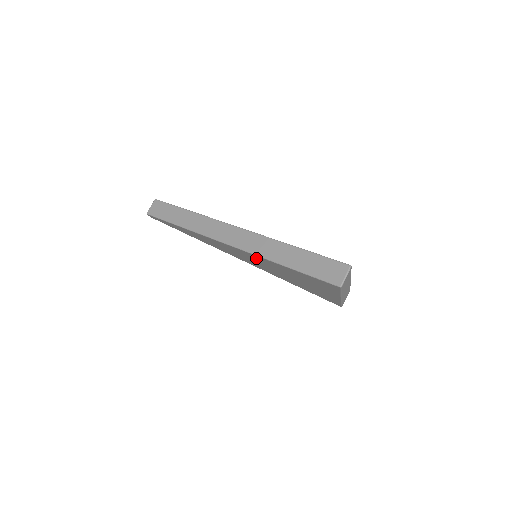
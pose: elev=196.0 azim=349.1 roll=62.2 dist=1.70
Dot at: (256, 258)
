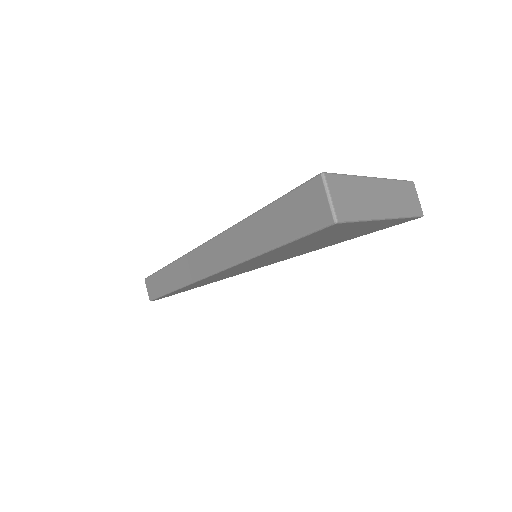
Dot at: (245, 265)
